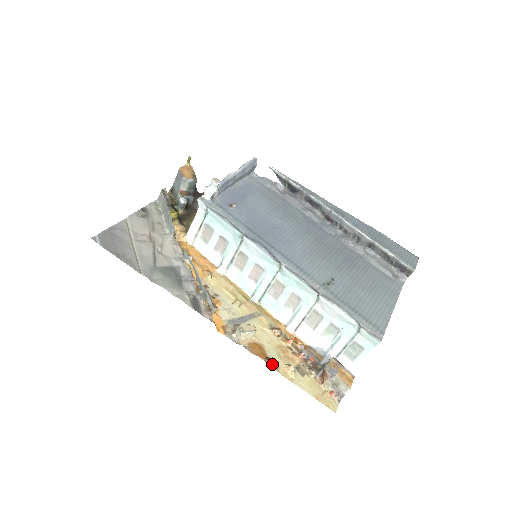
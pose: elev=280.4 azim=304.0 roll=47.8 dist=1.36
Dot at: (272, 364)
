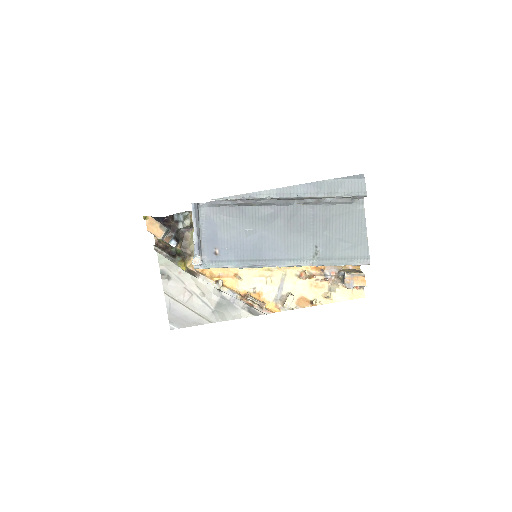
Dot at: (316, 303)
